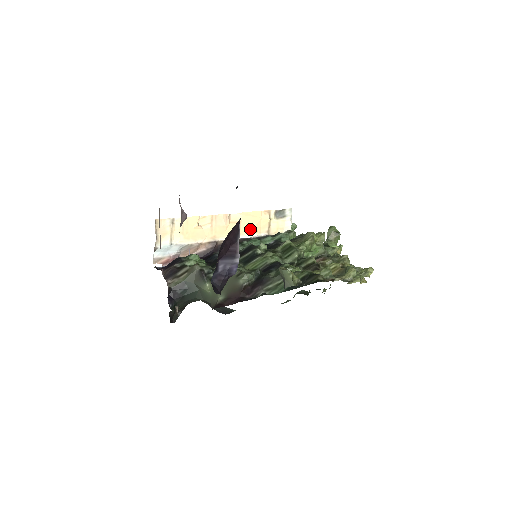
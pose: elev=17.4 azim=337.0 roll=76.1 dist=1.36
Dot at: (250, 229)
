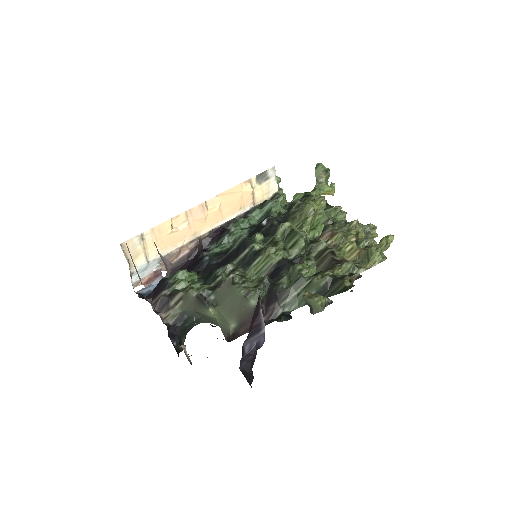
Dot at: (233, 208)
